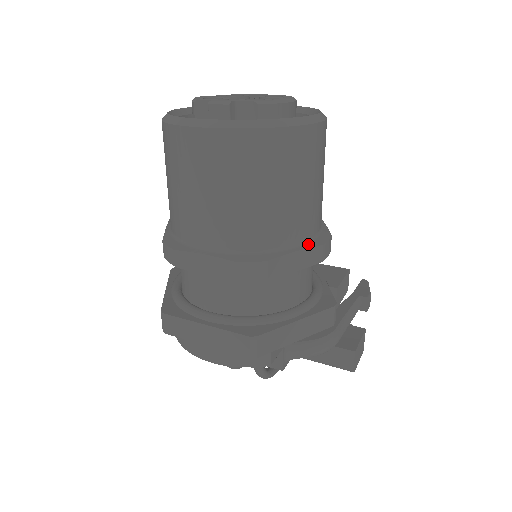
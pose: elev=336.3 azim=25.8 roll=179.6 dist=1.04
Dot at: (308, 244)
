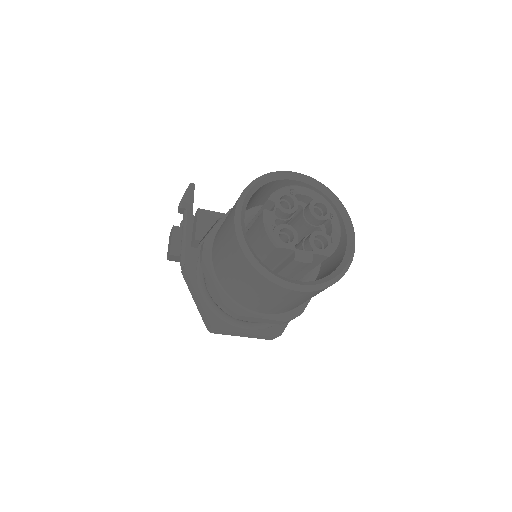
Dot at: occluded
